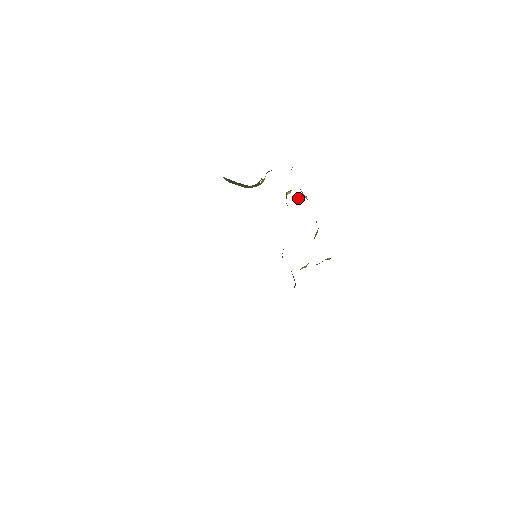
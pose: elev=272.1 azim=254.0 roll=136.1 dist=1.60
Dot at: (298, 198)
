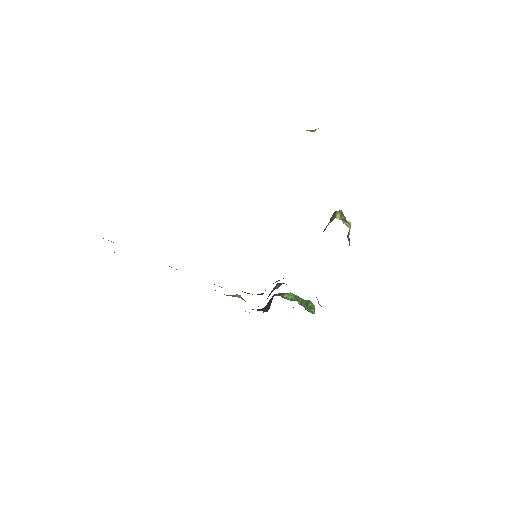
Dot at: (343, 222)
